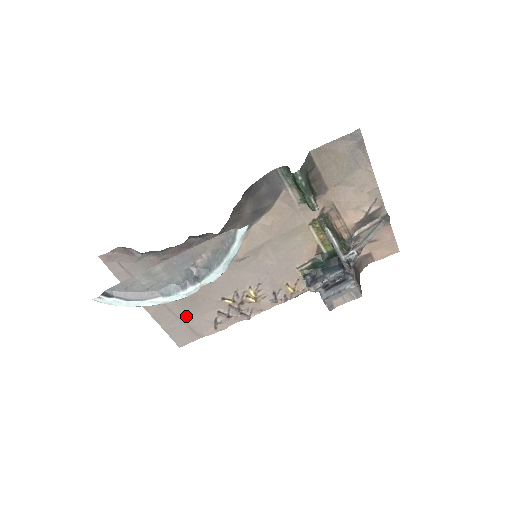
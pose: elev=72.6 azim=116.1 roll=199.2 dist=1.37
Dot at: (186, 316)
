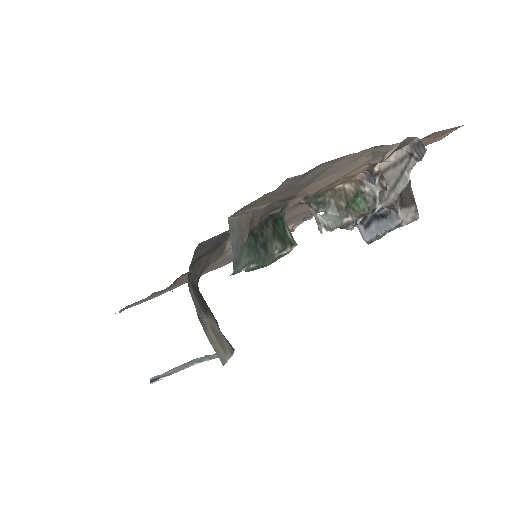
Dot at: (229, 260)
